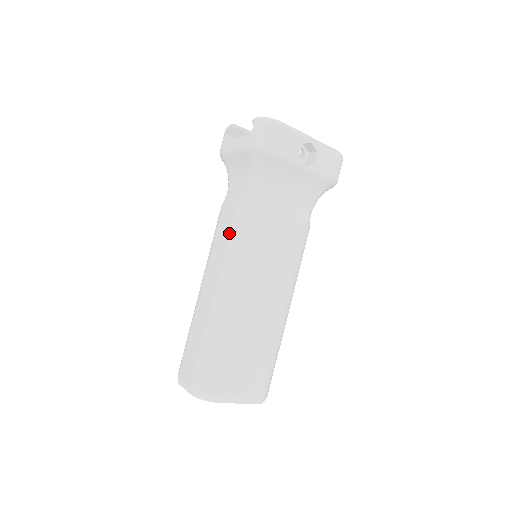
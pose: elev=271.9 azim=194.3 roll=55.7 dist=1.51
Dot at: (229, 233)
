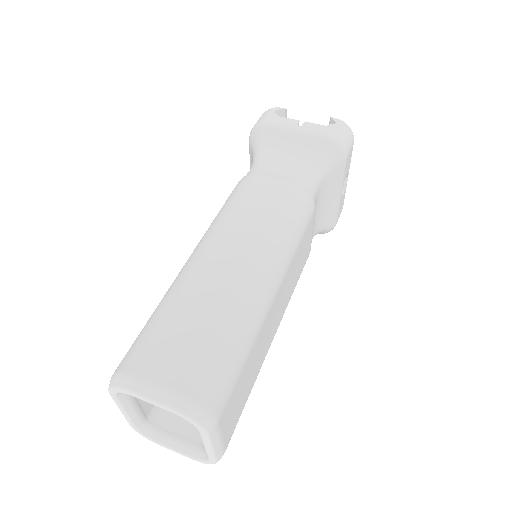
Dot at: (278, 206)
